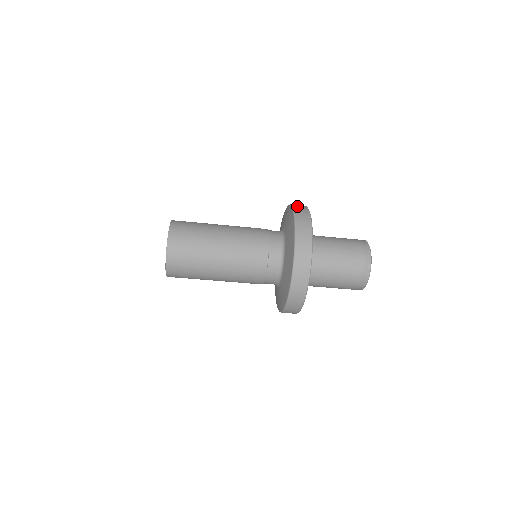
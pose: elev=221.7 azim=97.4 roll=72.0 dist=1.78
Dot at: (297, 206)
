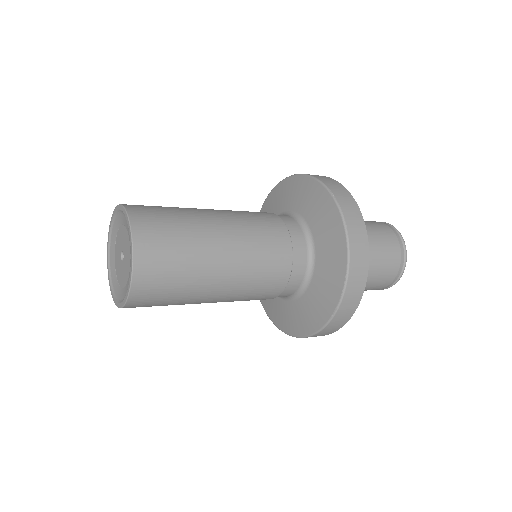
Dot at: (354, 234)
